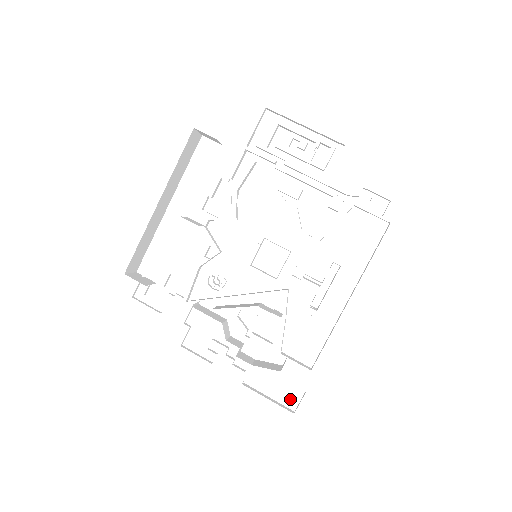
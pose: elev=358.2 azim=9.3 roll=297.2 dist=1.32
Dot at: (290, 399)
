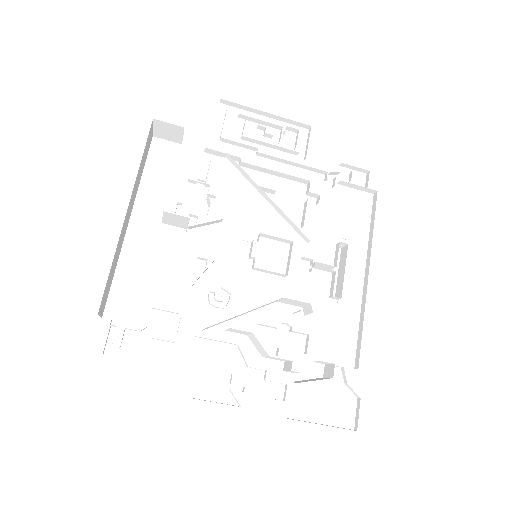
Dot at: (344, 416)
